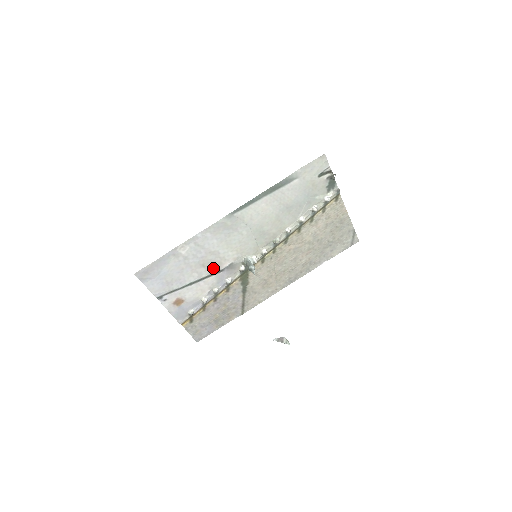
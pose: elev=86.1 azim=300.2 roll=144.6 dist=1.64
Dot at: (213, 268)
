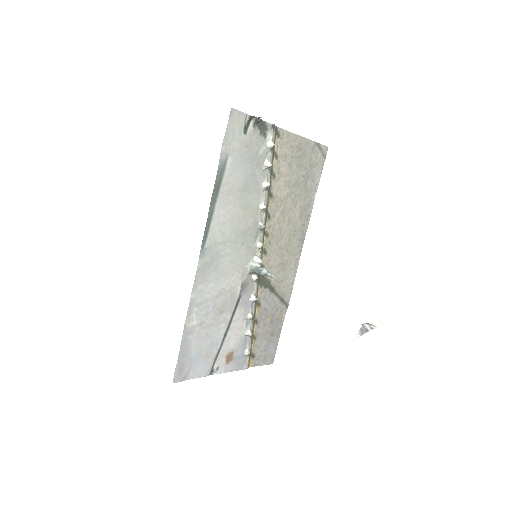
Dot at: (231, 304)
